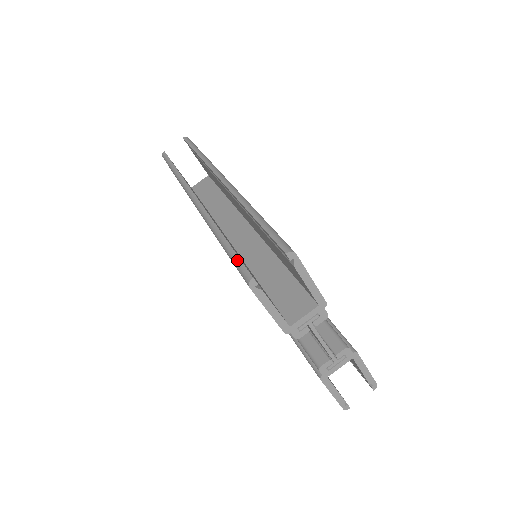
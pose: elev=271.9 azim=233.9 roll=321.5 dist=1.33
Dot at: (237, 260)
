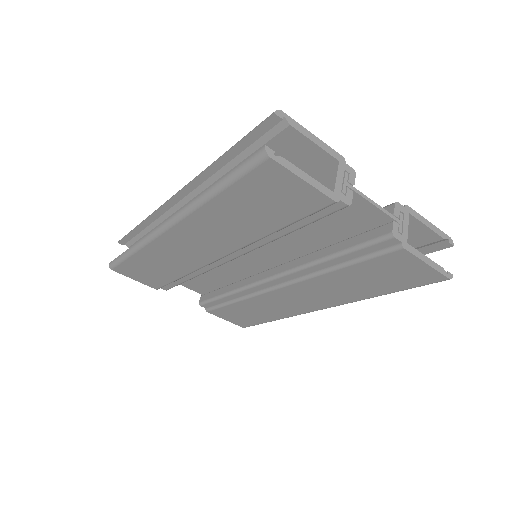
Dot at: (240, 166)
